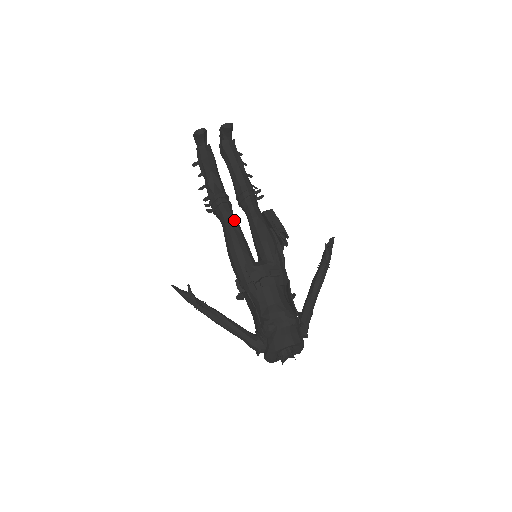
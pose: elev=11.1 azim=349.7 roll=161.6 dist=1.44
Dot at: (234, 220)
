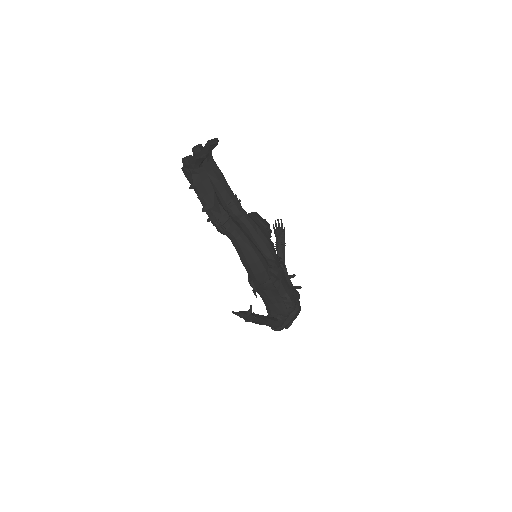
Dot at: (246, 233)
